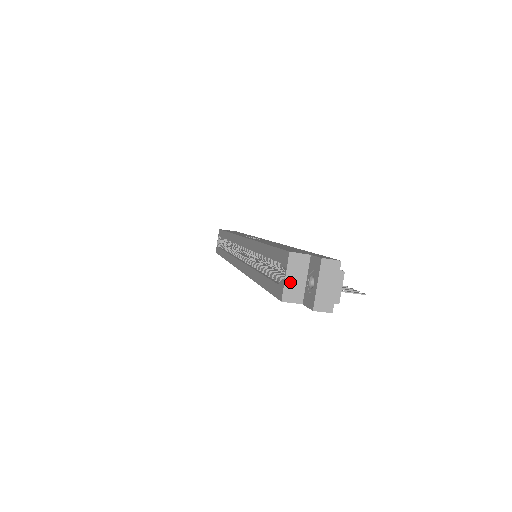
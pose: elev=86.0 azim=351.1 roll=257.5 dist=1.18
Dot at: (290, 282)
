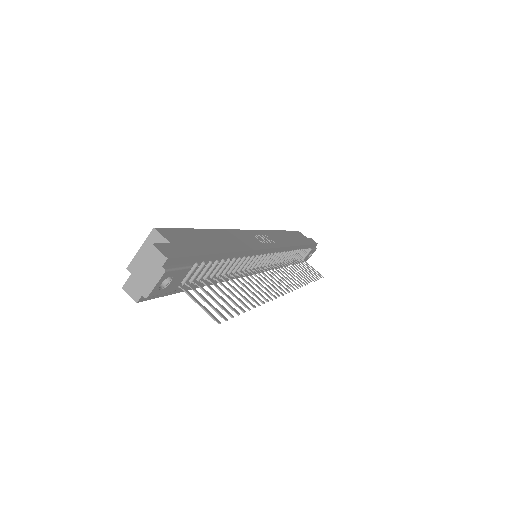
Dot at: (141, 256)
